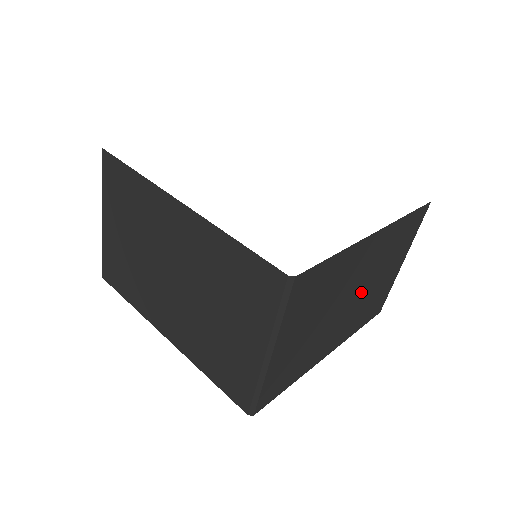
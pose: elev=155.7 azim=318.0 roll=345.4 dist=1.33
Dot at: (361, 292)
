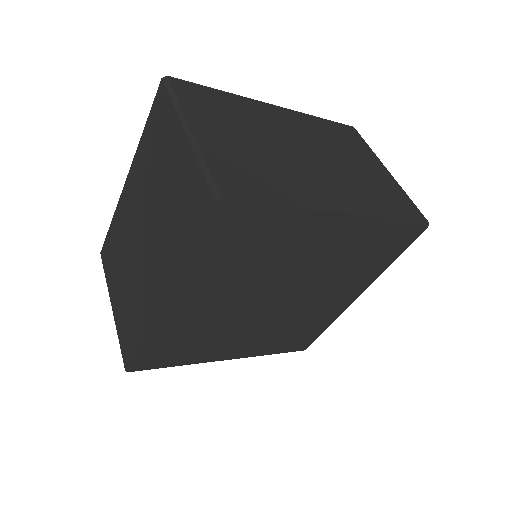
Dot at: (324, 159)
